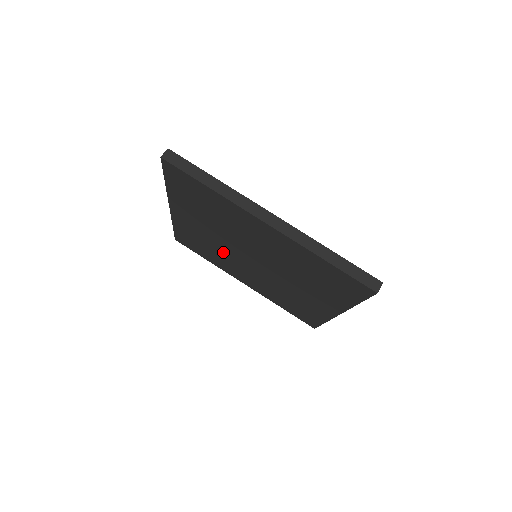
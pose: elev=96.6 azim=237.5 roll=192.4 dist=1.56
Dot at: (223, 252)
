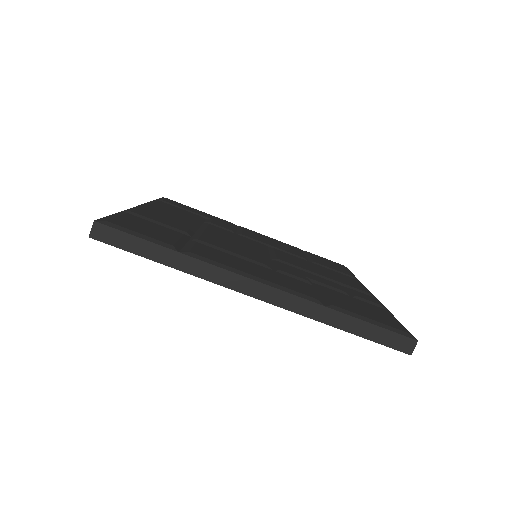
Dot at: occluded
